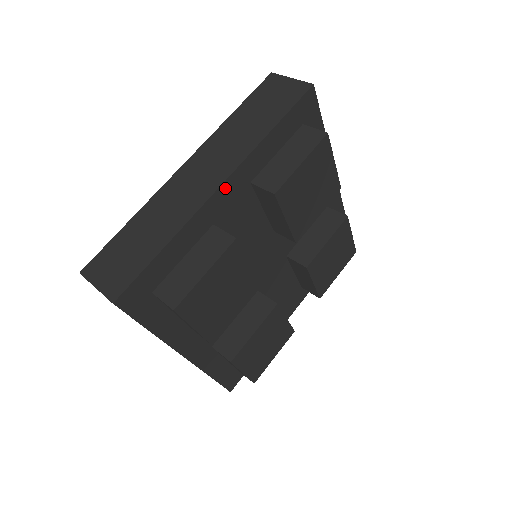
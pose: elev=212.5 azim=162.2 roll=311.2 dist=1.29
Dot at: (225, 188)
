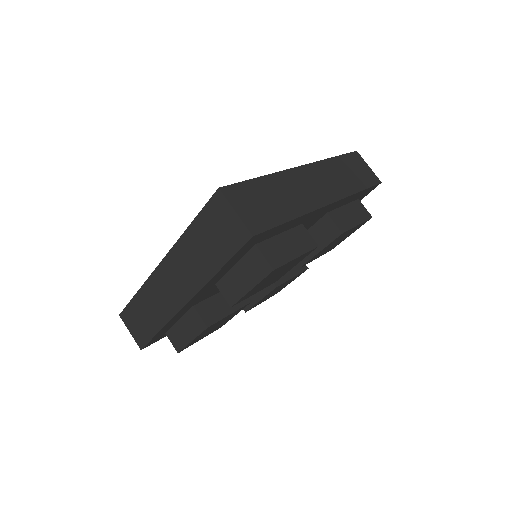
Dot at: (191, 301)
